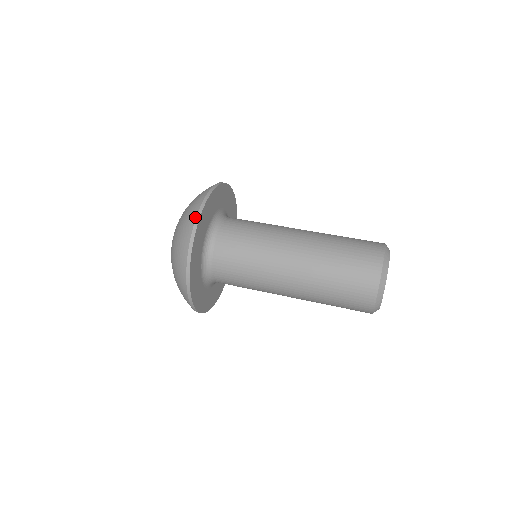
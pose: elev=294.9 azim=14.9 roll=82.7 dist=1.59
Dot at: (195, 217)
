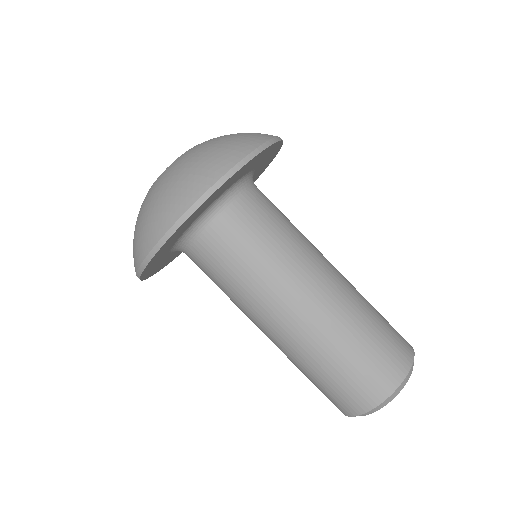
Dot at: (250, 150)
